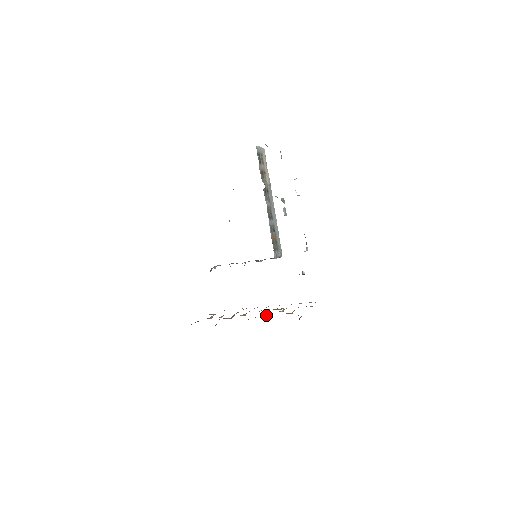
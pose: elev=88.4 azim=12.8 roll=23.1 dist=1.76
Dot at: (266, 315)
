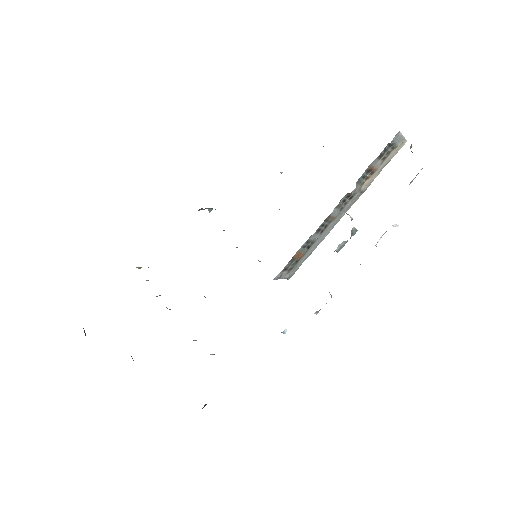
Dot at: occluded
